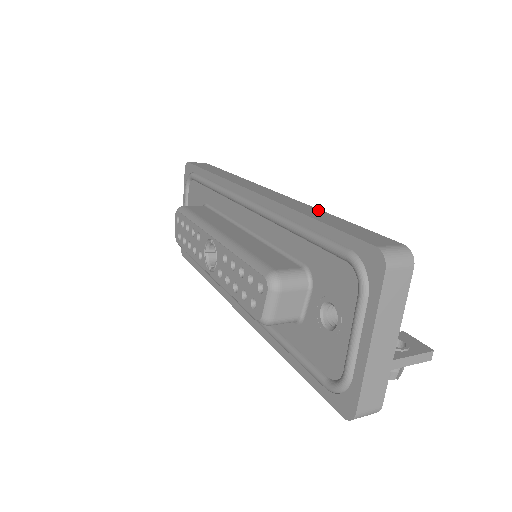
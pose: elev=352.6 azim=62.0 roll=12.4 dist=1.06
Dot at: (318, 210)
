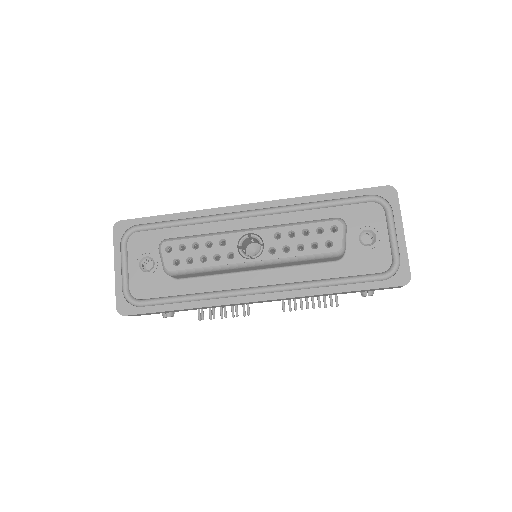
Dot at: occluded
